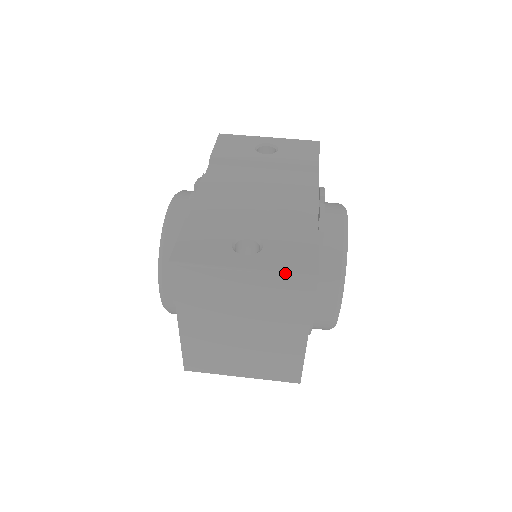
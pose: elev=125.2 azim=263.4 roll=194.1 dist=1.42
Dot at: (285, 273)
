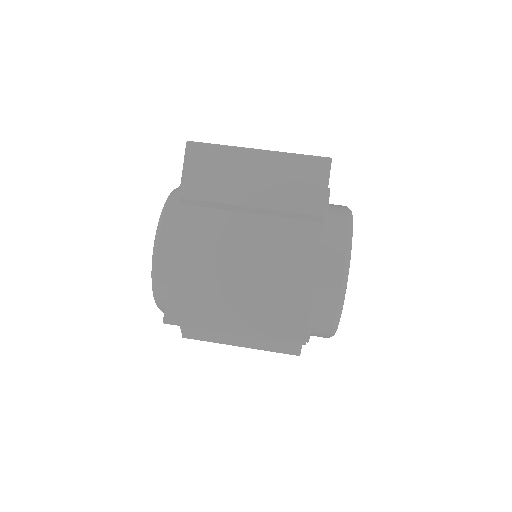
Dot at: (300, 154)
